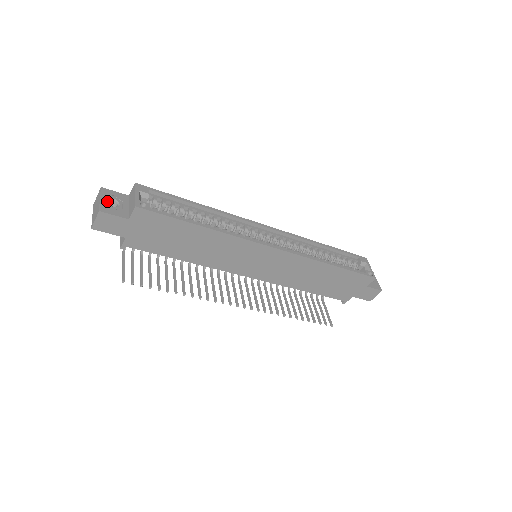
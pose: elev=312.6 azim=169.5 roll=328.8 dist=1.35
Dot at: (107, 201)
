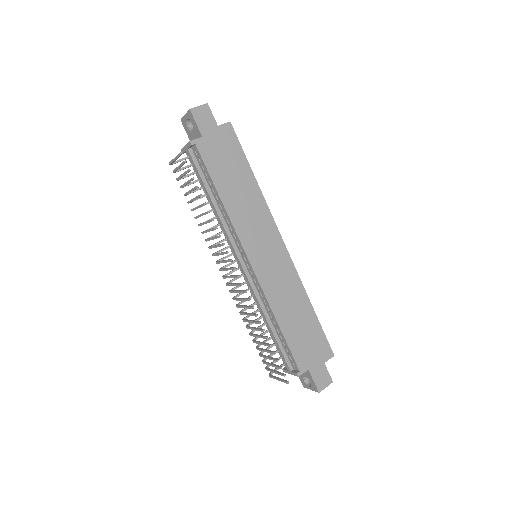
Dot at: occluded
